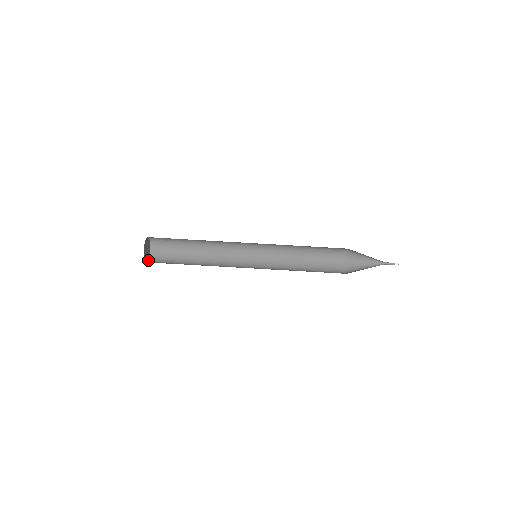
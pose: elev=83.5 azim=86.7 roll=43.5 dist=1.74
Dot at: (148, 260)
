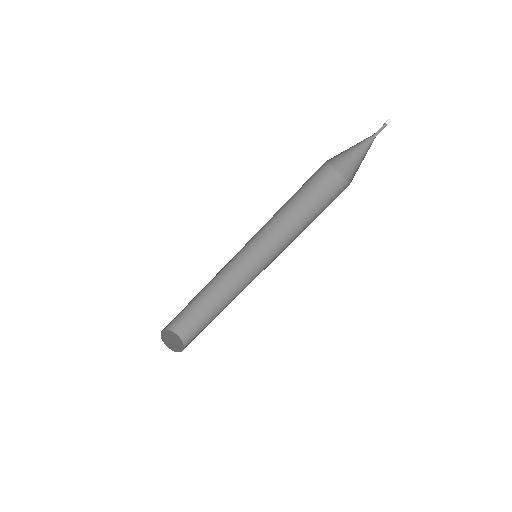
Dot at: (183, 346)
